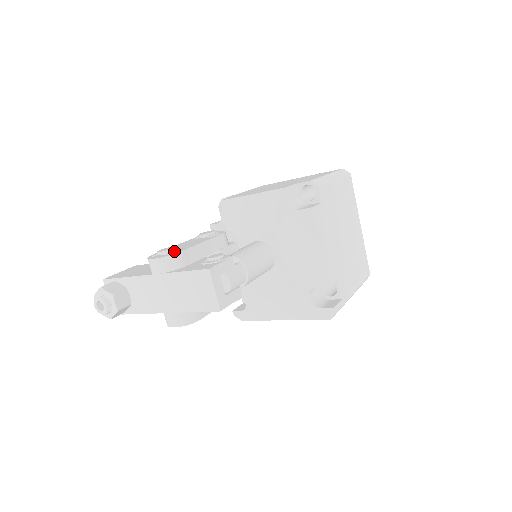
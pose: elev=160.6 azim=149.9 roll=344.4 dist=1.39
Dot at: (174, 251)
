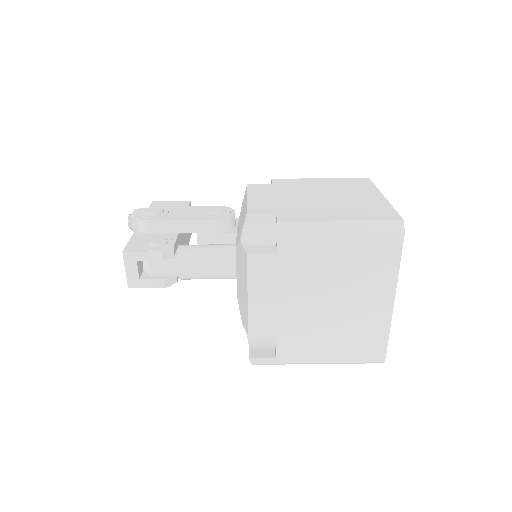
Dot at: (147, 216)
